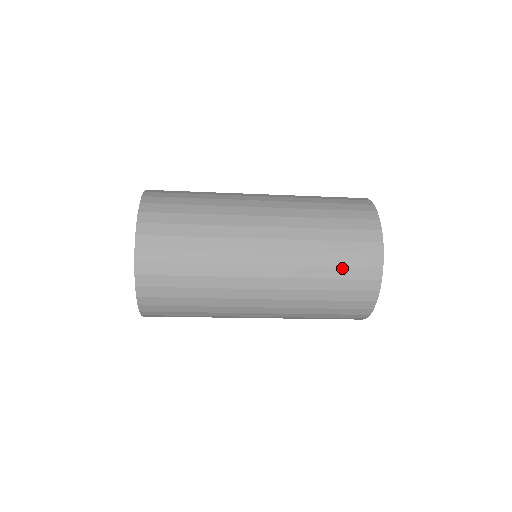
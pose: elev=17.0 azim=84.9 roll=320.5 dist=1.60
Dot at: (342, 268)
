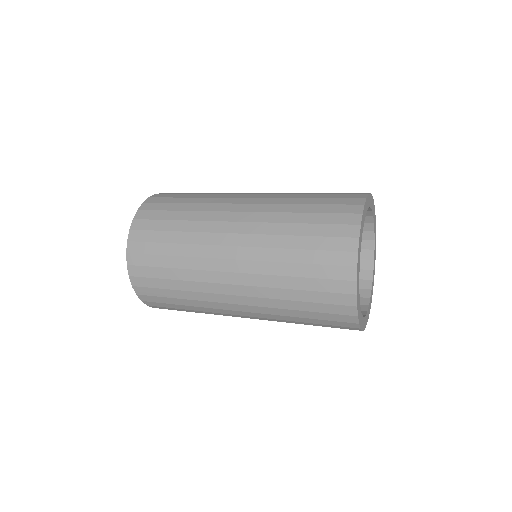
Dot at: (312, 238)
